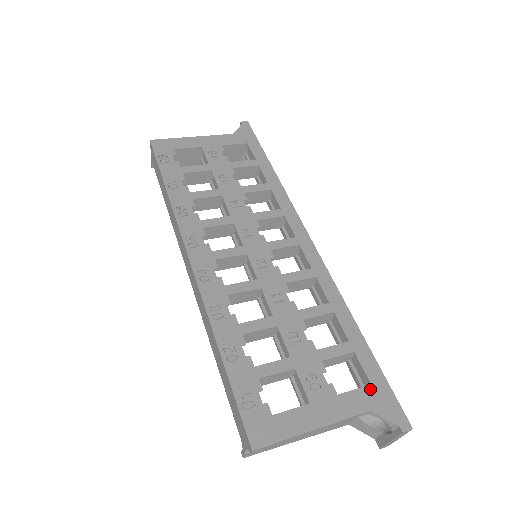
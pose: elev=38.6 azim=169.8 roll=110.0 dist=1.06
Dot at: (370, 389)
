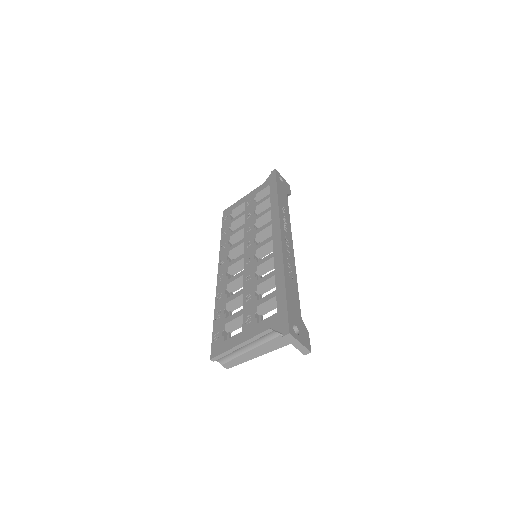
Dot at: (275, 315)
